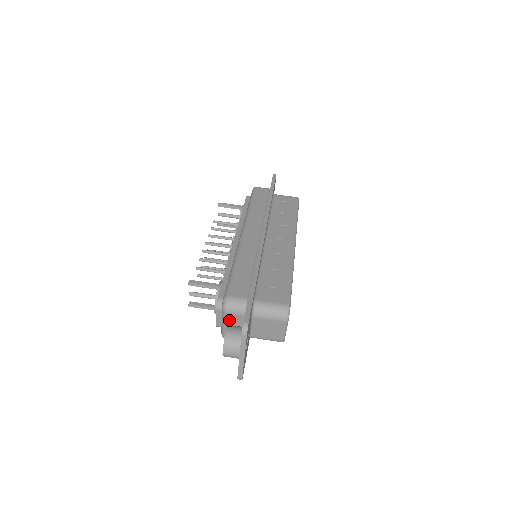
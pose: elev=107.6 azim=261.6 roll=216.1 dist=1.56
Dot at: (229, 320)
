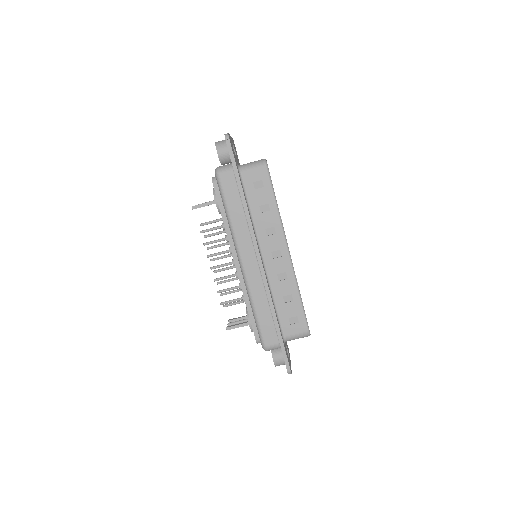
Dot at: occluded
